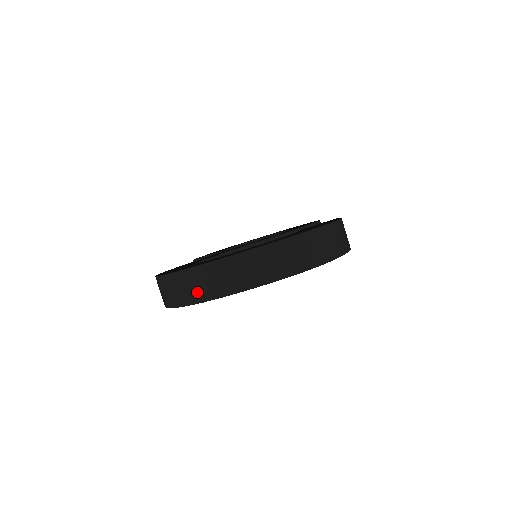
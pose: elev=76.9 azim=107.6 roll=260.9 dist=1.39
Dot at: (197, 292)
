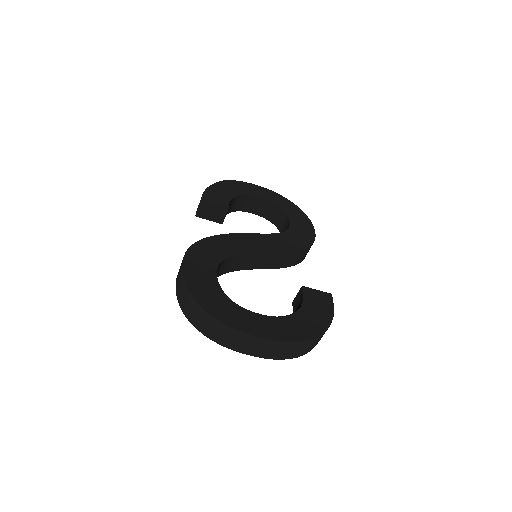
Dot at: (214, 334)
